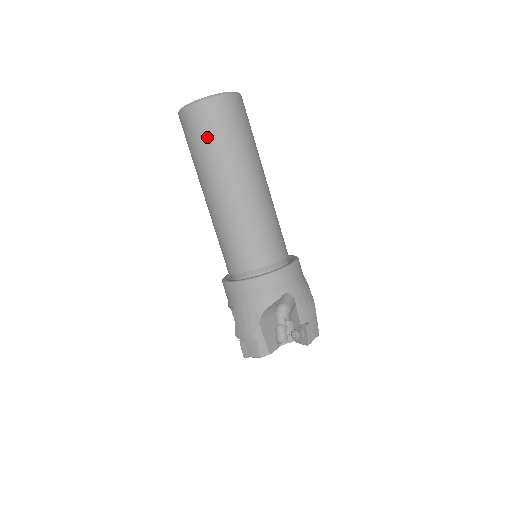
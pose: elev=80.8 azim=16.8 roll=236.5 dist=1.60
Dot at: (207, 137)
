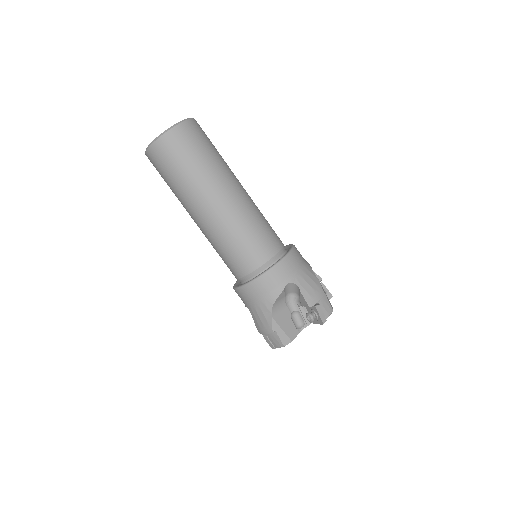
Dot at: (173, 169)
